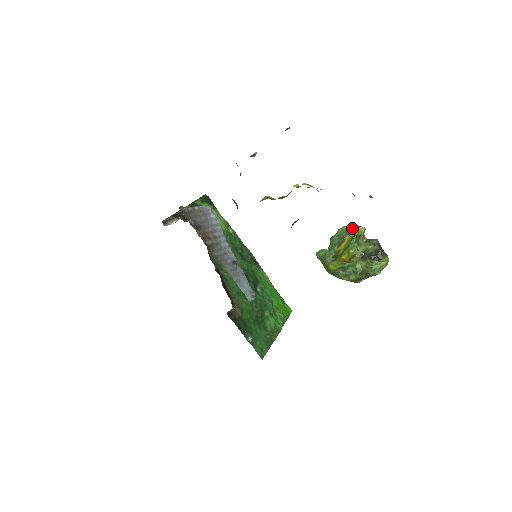
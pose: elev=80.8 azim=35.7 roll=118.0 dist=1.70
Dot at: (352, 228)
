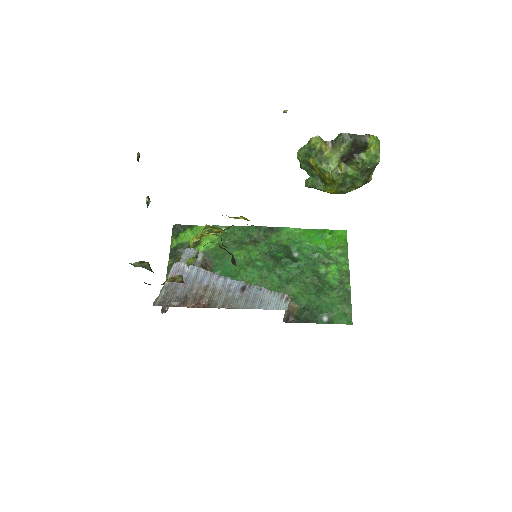
Dot at: (306, 148)
